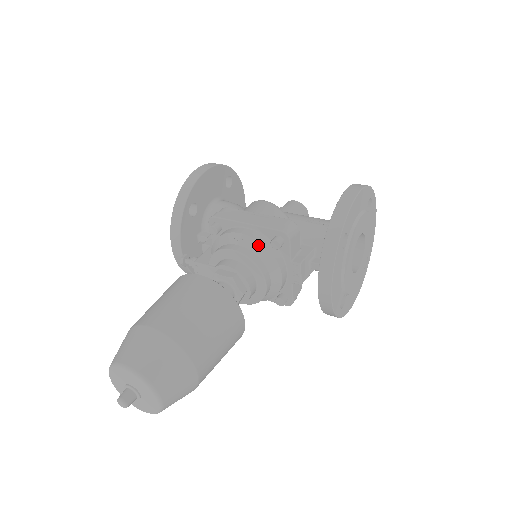
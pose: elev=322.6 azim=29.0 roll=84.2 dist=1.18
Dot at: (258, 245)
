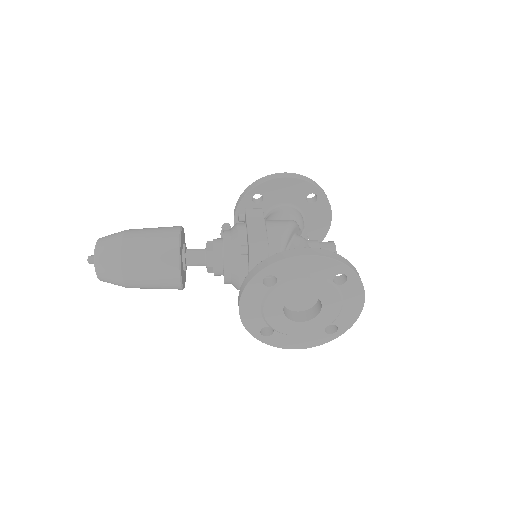
Dot at: (236, 243)
